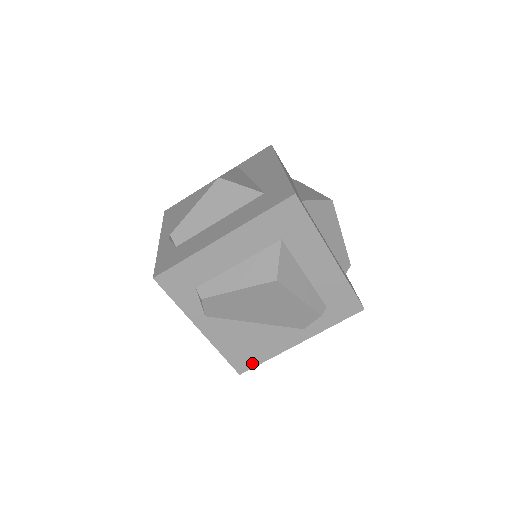
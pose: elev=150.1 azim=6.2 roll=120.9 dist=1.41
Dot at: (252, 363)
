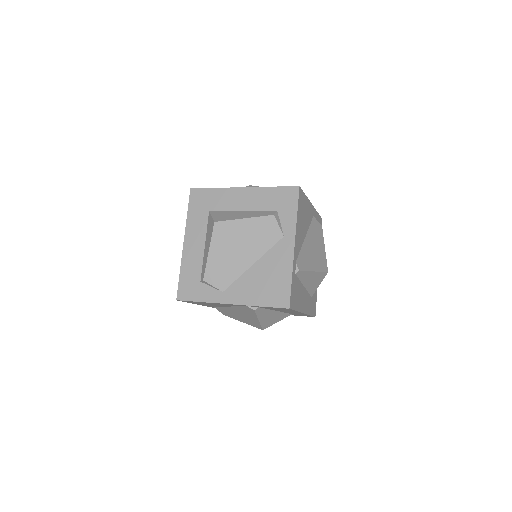
Dot at: (286, 292)
